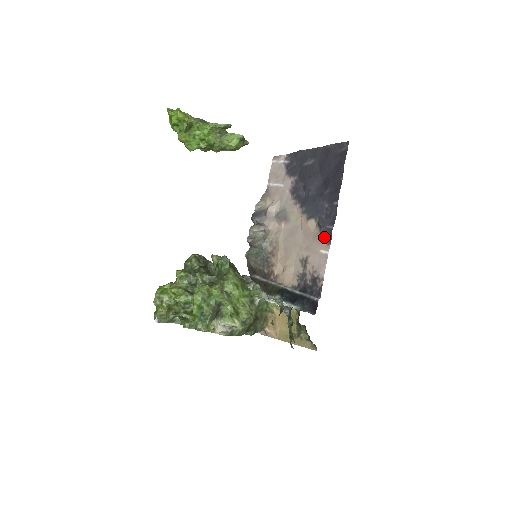
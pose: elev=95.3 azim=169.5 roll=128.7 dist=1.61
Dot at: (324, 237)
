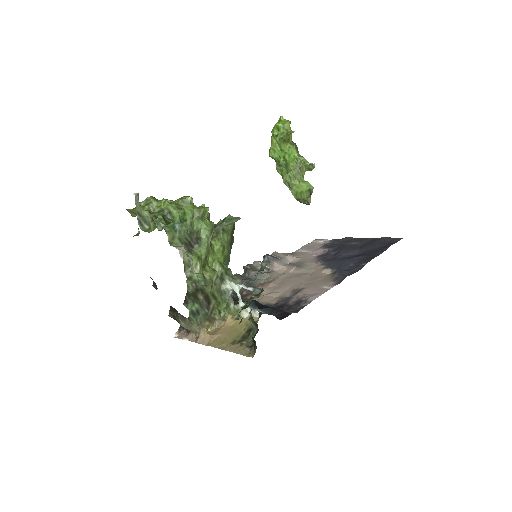
Dot at: (334, 280)
